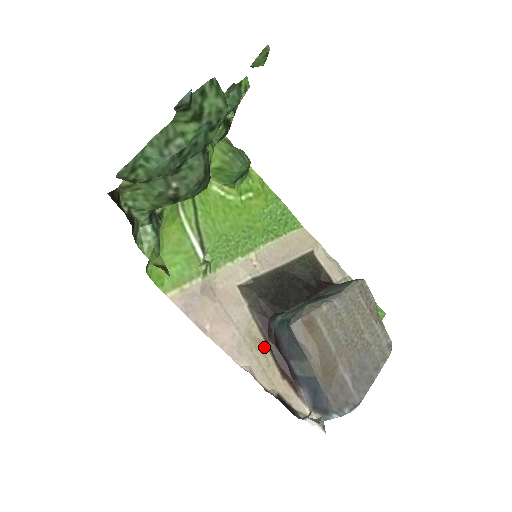
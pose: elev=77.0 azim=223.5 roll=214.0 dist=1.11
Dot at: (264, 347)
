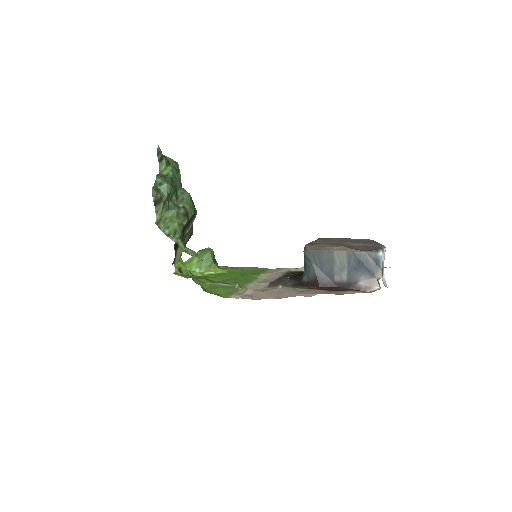
Dot at: (315, 290)
